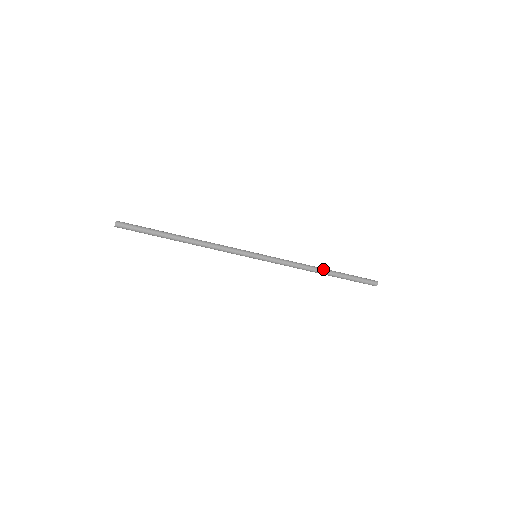
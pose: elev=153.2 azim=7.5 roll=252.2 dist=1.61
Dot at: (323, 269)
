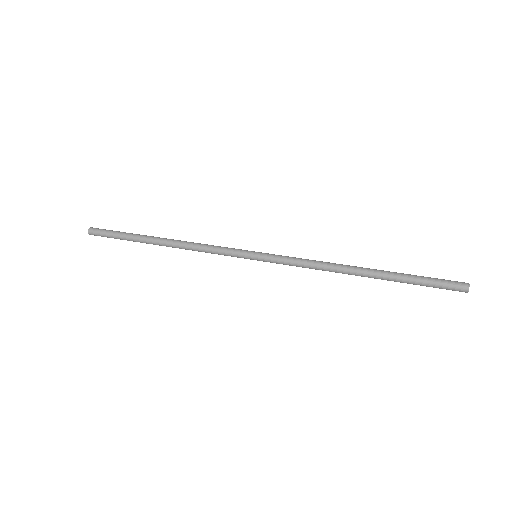
Dot at: (361, 267)
